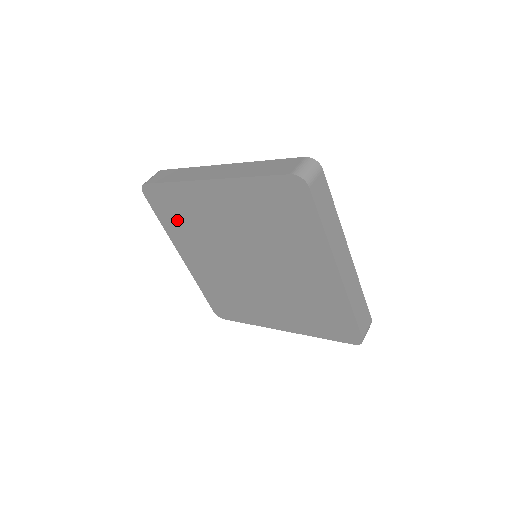
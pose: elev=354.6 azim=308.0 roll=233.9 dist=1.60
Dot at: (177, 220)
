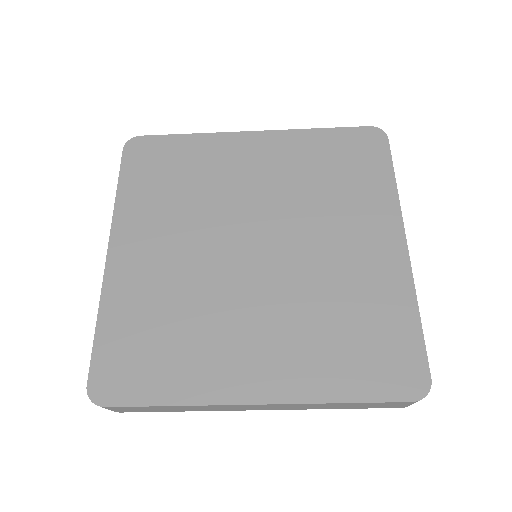
Dot at: (157, 183)
